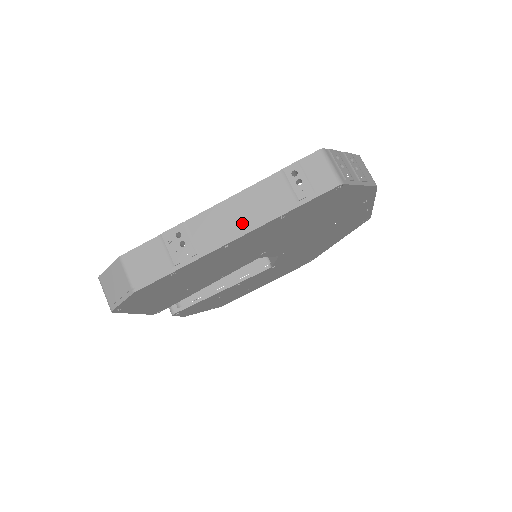
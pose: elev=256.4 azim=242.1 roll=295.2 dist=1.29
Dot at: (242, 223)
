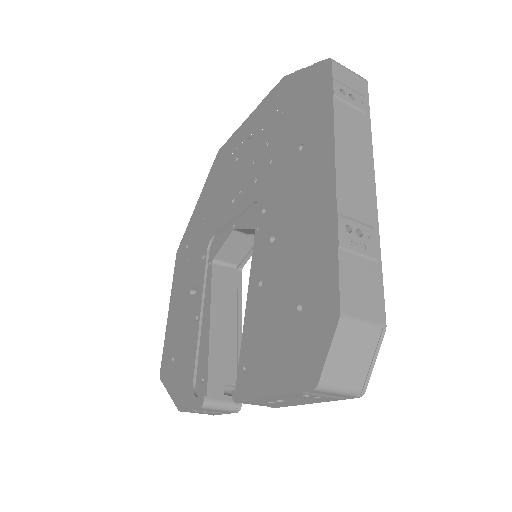
Dot at: (364, 167)
